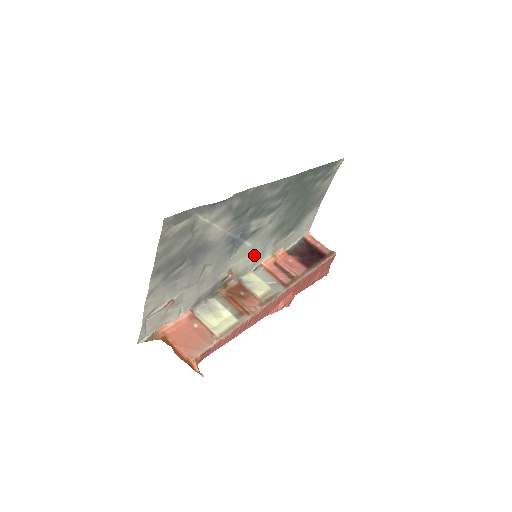
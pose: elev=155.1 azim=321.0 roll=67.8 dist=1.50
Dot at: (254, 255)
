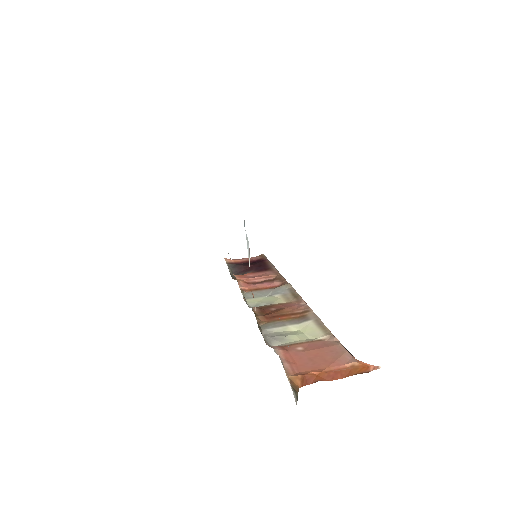
Dot at: occluded
